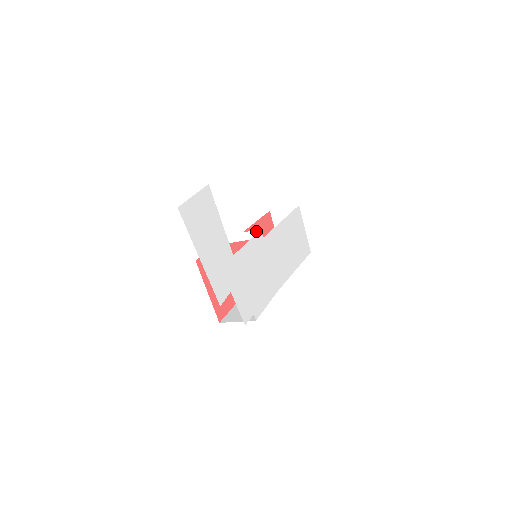
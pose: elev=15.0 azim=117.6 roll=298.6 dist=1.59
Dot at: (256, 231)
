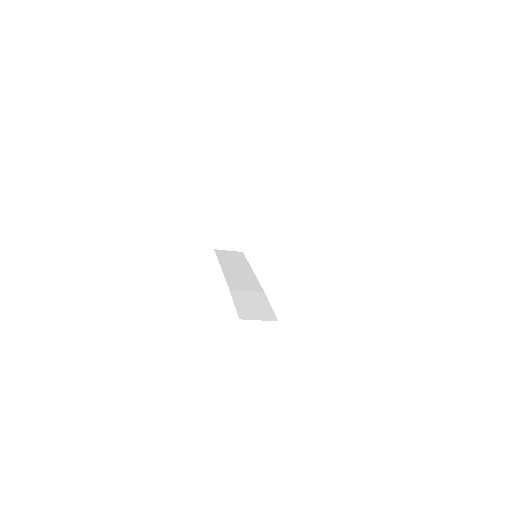
Dot at: (271, 235)
